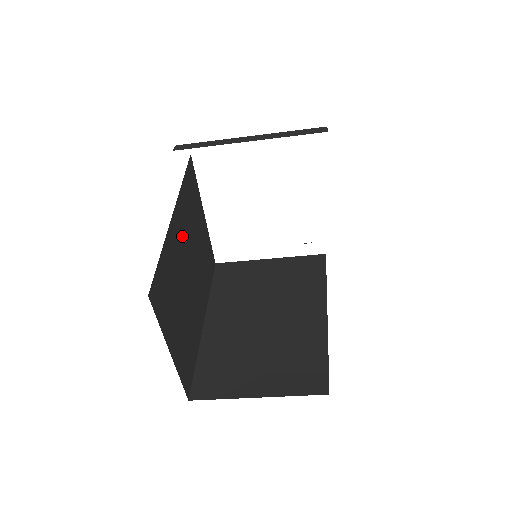
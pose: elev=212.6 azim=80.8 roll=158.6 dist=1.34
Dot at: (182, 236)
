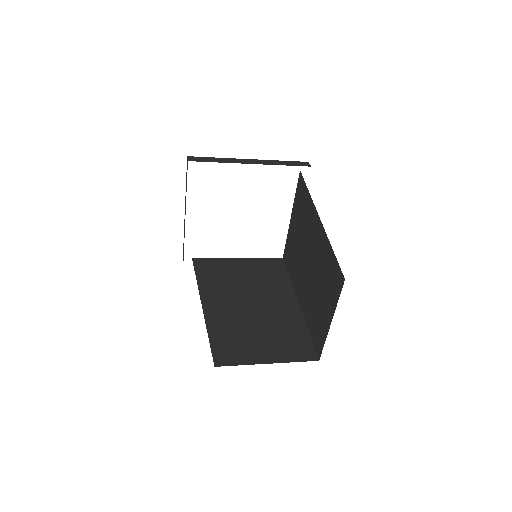
Dot at: occluded
